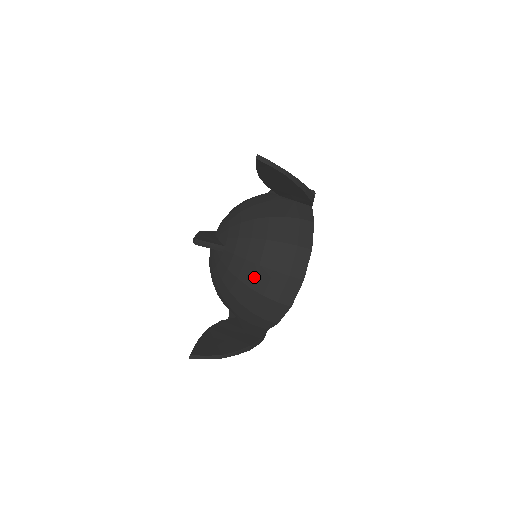
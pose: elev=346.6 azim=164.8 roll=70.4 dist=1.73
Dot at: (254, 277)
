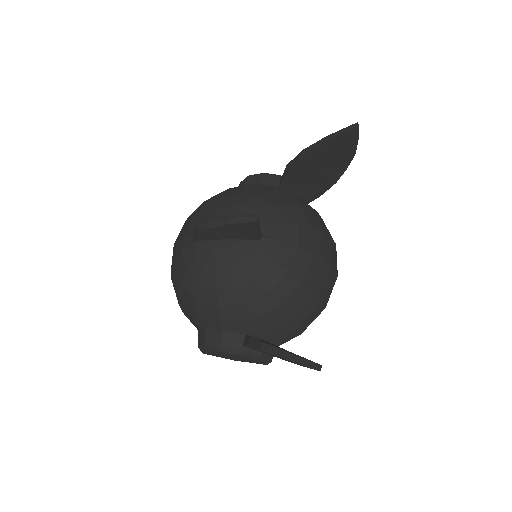
Dot at: (307, 270)
